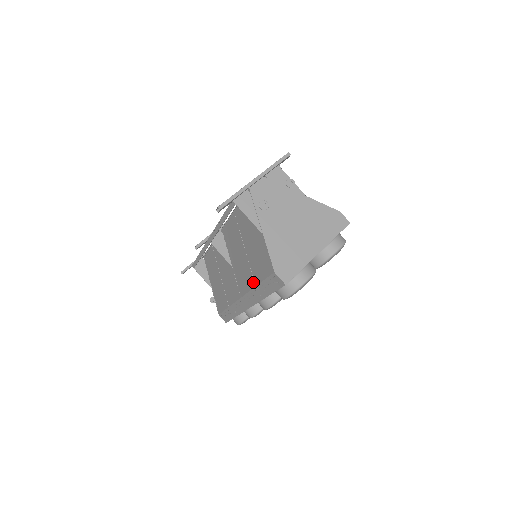
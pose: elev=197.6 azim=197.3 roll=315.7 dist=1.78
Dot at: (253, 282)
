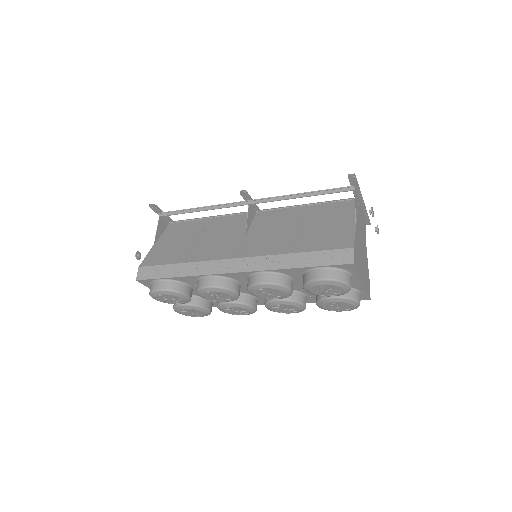
Dot at: (289, 250)
